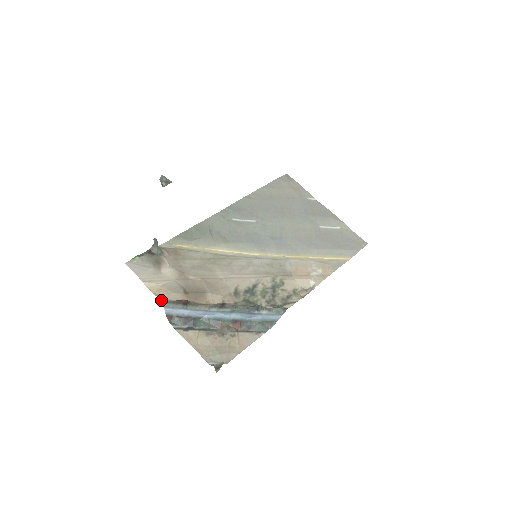
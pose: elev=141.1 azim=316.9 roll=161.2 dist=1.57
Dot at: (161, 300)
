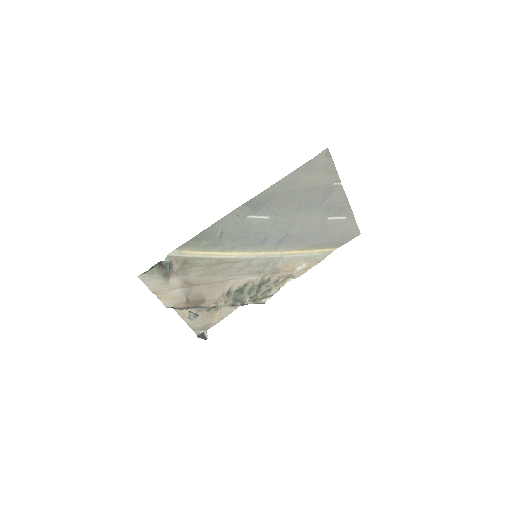
Dot at: occluded
